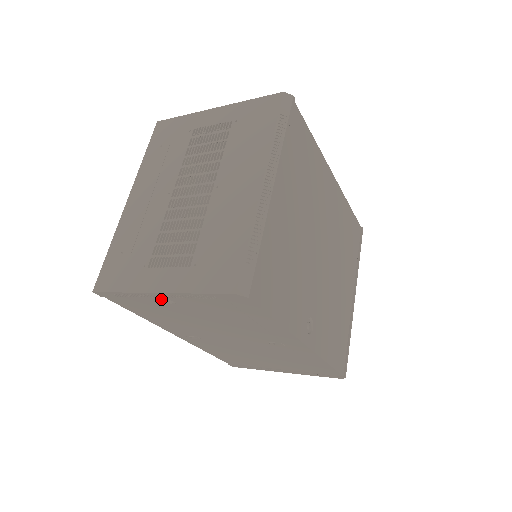
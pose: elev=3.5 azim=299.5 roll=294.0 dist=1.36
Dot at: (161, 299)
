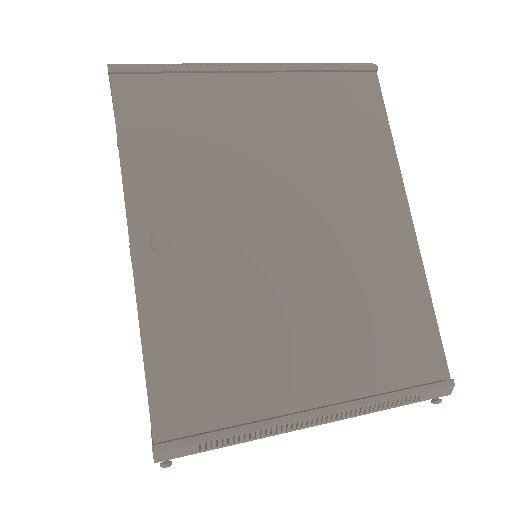
Dot at: occluded
